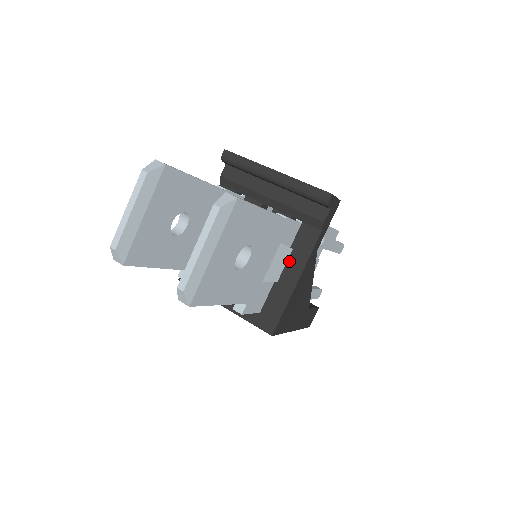
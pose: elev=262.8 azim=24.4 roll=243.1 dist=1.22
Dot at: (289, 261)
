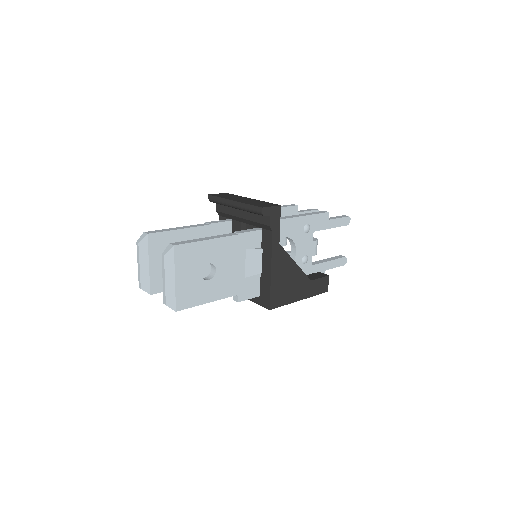
Dot at: (263, 257)
